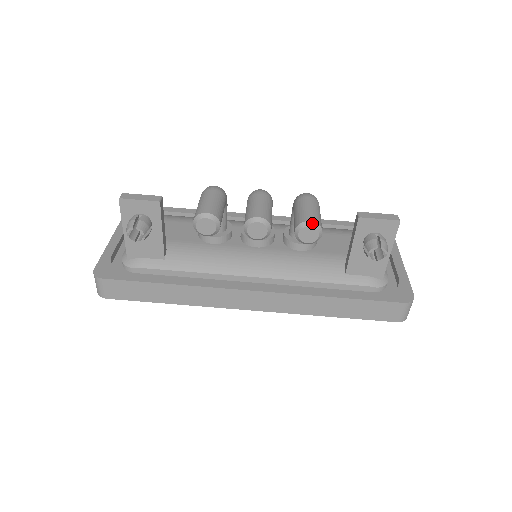
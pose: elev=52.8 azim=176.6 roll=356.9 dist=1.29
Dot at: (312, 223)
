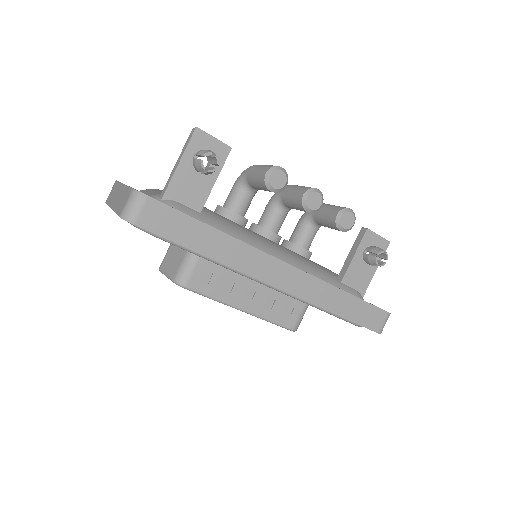
Dot at: (352, 211)
